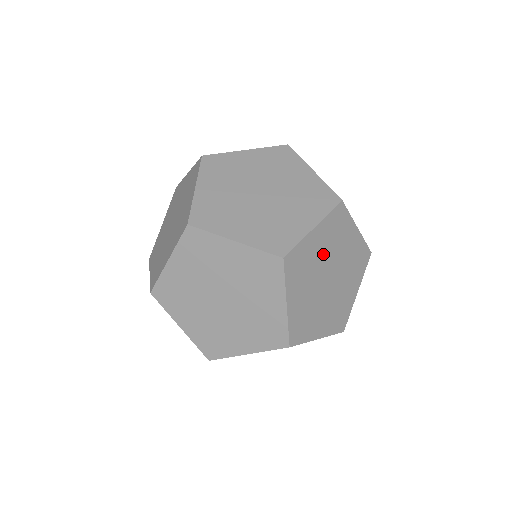
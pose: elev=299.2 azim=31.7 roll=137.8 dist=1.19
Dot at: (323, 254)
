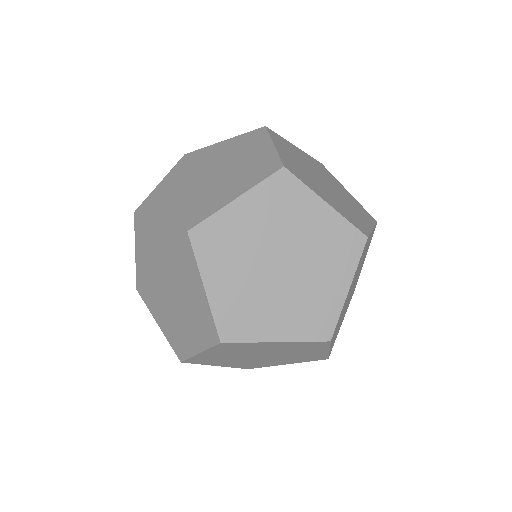
Dot at: occluded
